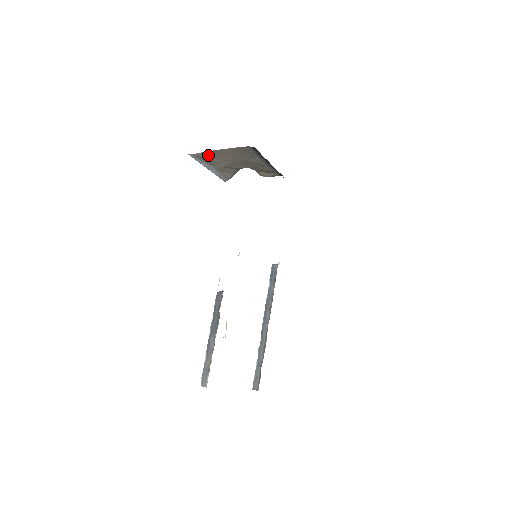
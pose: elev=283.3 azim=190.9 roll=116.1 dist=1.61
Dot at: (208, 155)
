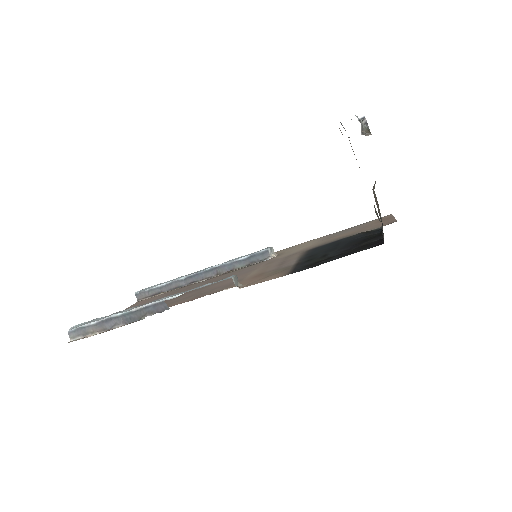
Dot at: occluded
